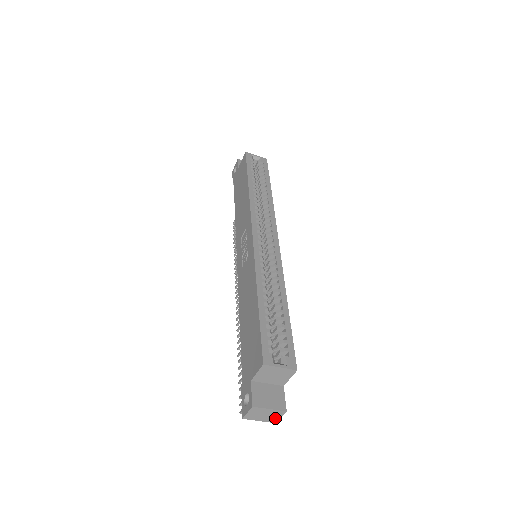
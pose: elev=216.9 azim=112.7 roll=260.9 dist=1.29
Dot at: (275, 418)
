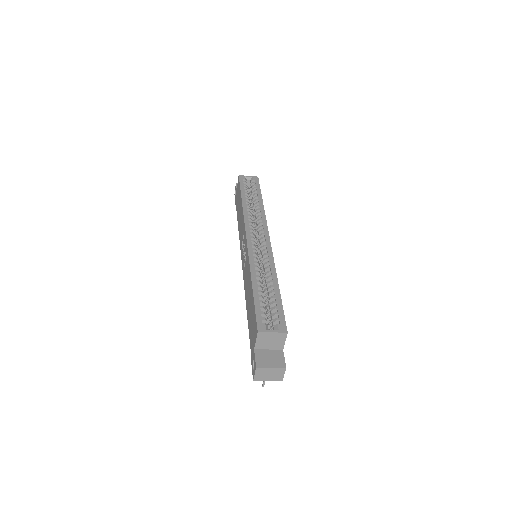
Dot at: (280, 376)
